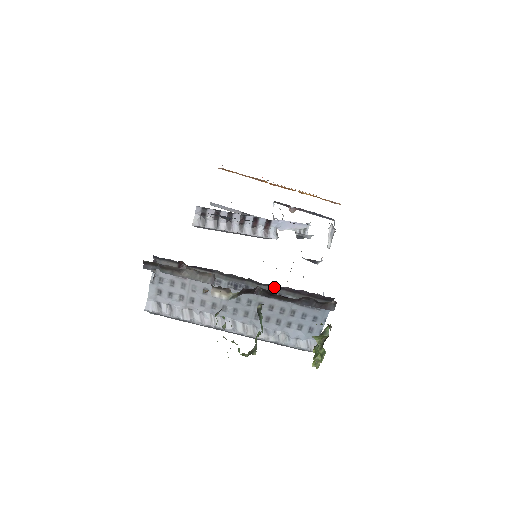
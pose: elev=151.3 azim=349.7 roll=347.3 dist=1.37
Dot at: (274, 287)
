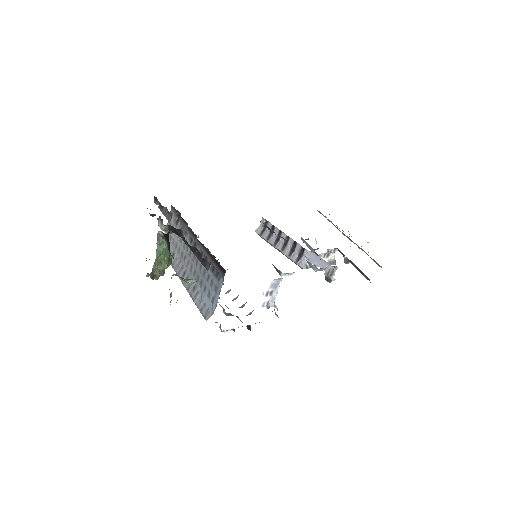
Dot at: (204, 247)
